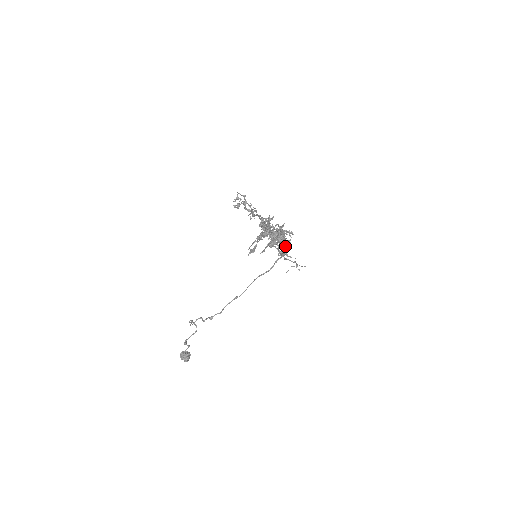
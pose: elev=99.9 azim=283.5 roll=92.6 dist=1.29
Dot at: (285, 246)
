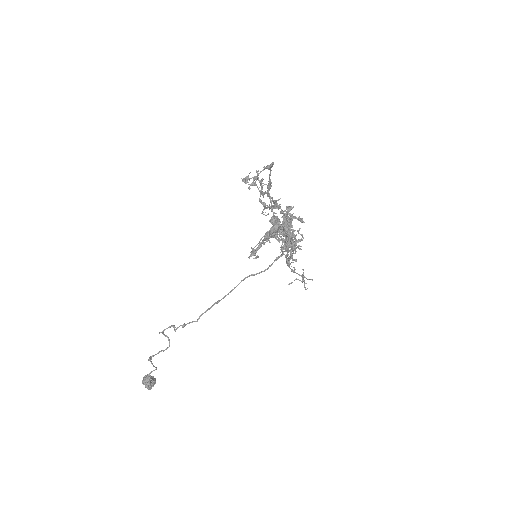
Dot at: (287, 228)
